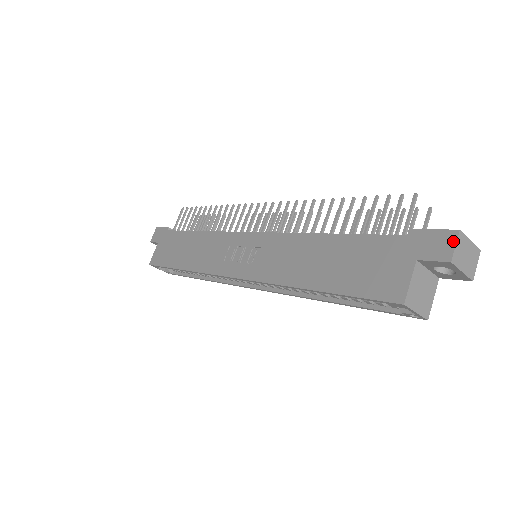
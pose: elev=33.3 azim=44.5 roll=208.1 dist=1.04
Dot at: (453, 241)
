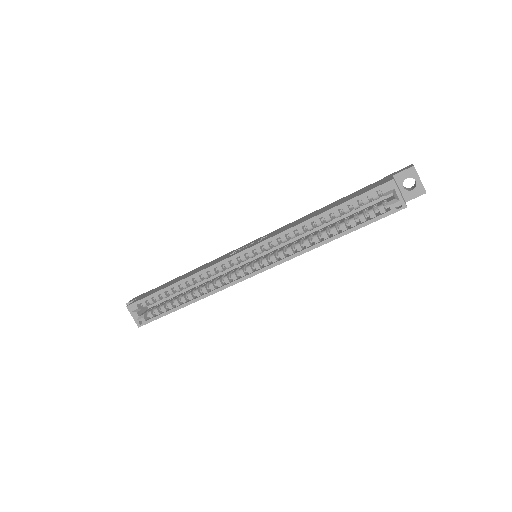
Dot at: (411, 165)
